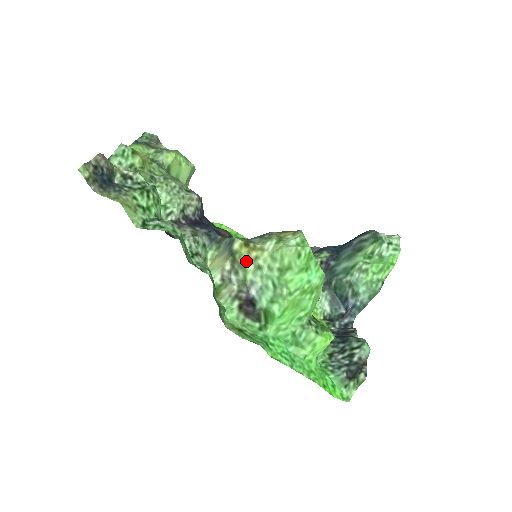
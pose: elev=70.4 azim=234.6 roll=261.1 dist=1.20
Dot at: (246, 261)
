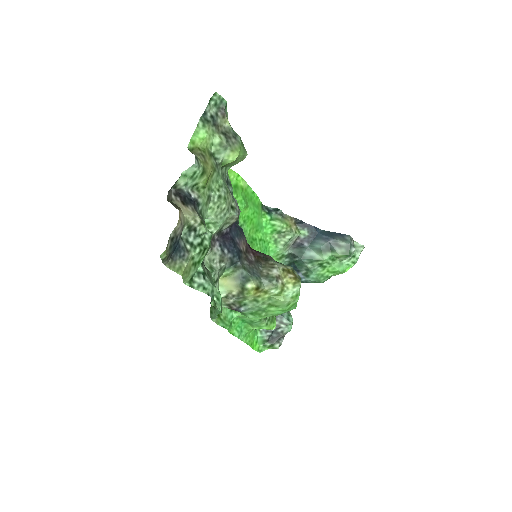
Dot at: (250, 296)
